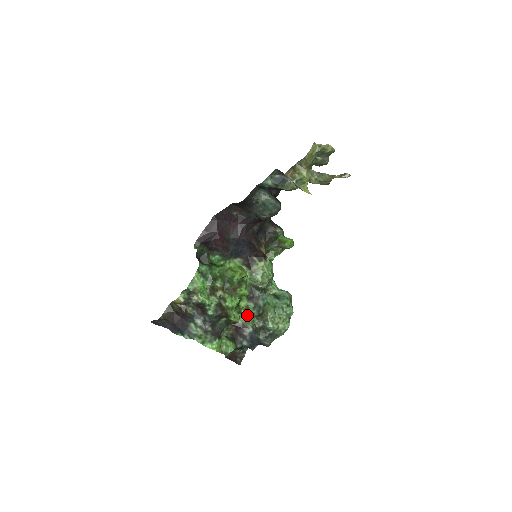
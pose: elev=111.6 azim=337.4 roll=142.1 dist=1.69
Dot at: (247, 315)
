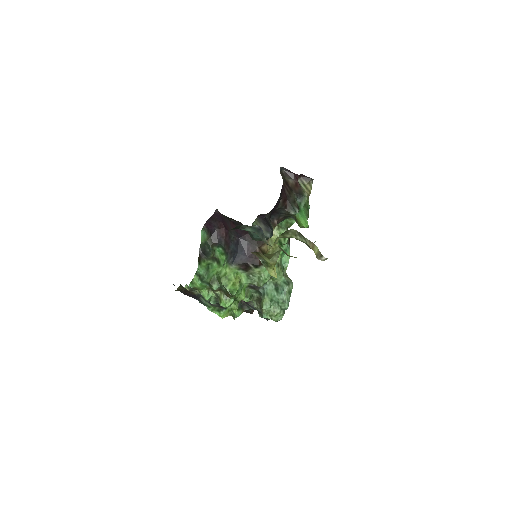
Dot at: occluded
